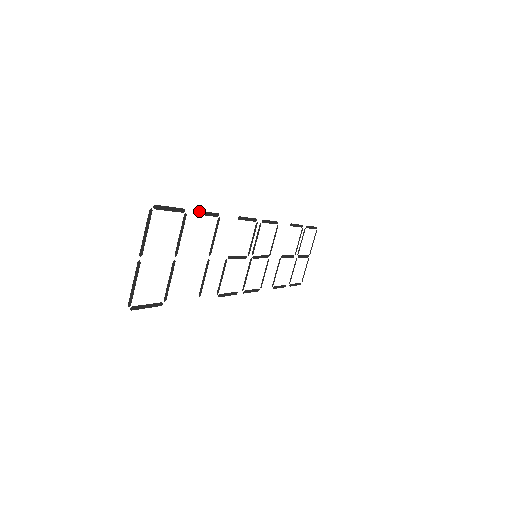
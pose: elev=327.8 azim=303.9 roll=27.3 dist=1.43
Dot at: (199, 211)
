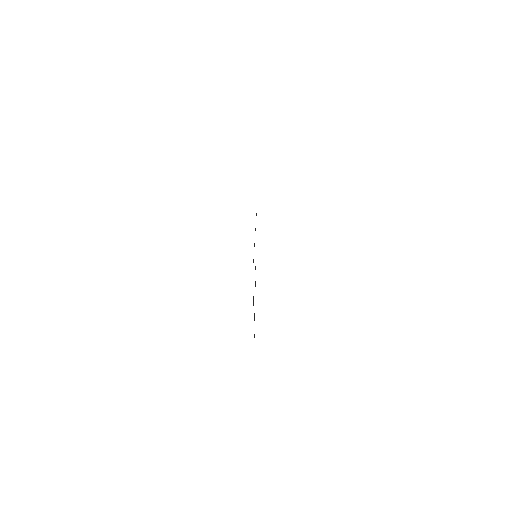
Dot at: occluded
